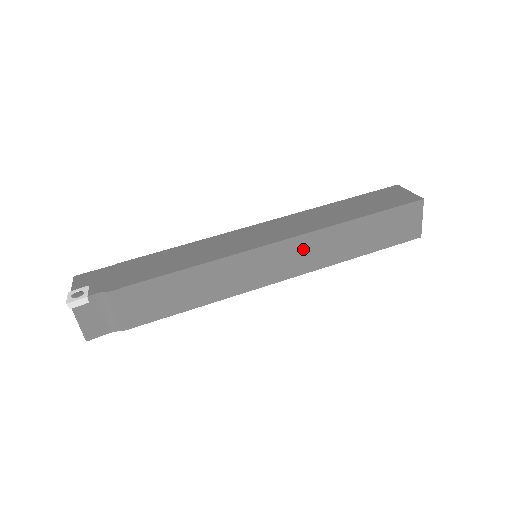
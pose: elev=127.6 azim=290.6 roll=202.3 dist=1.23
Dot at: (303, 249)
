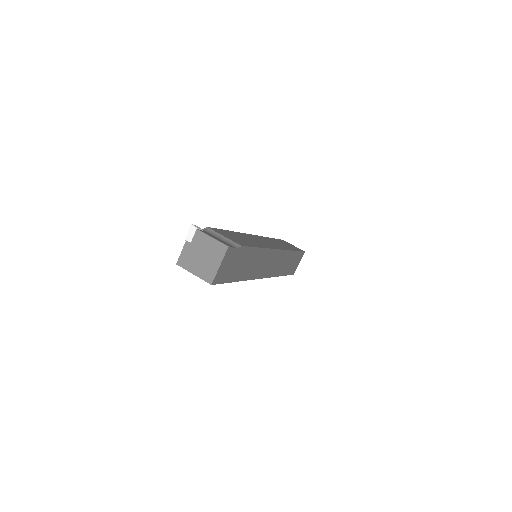
Dot at: occluded
